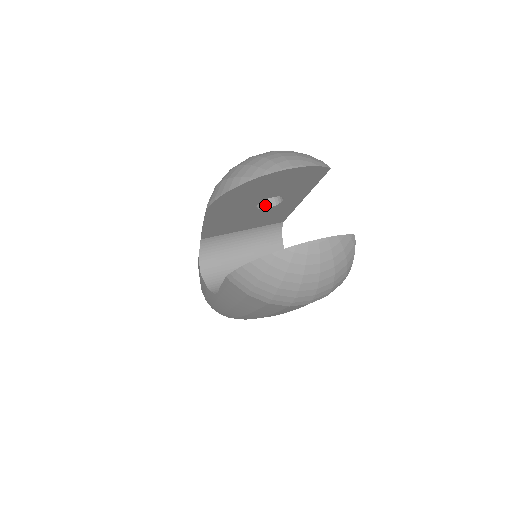
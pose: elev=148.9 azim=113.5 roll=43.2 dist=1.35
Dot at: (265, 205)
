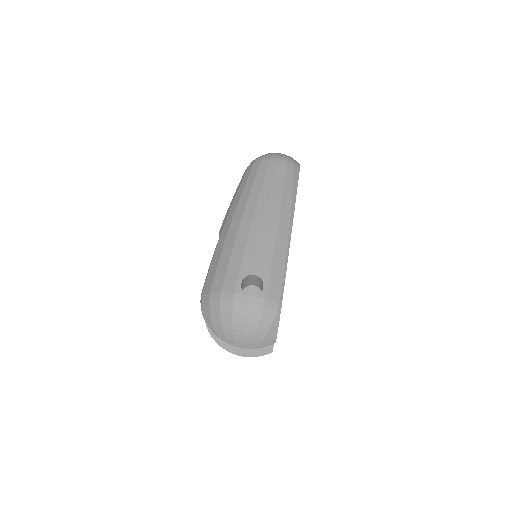
Dot at: (254, 284)
